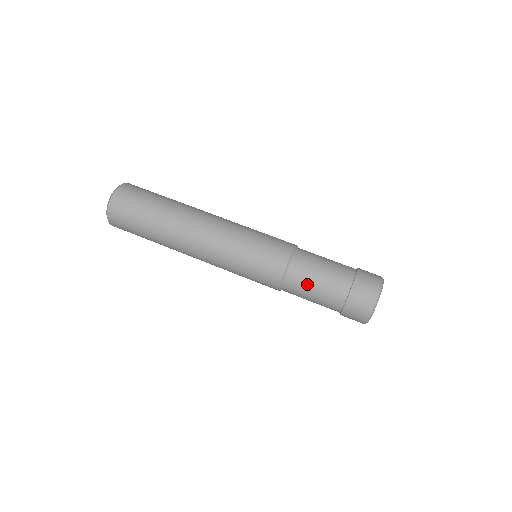
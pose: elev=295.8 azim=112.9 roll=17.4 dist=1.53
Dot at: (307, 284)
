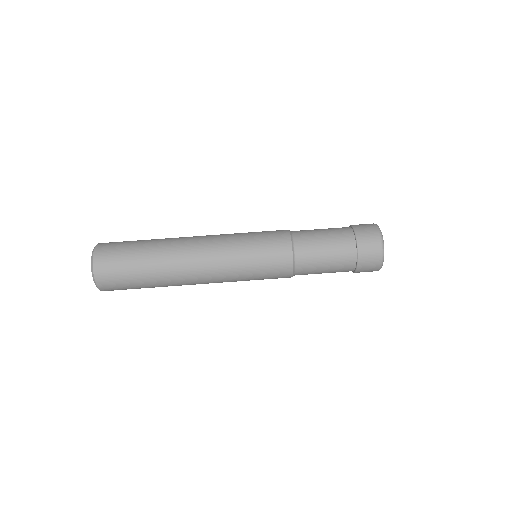
Dot at: (316, 273)
